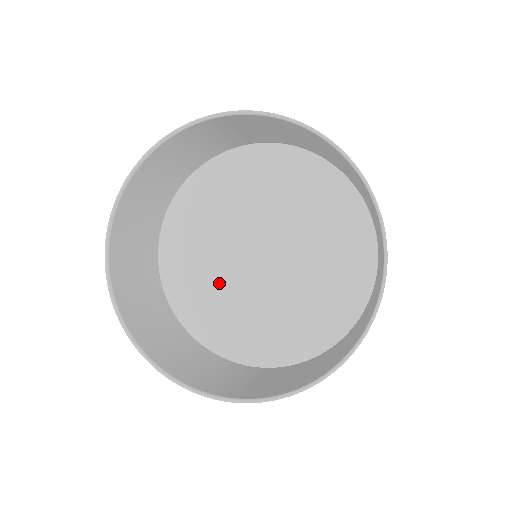
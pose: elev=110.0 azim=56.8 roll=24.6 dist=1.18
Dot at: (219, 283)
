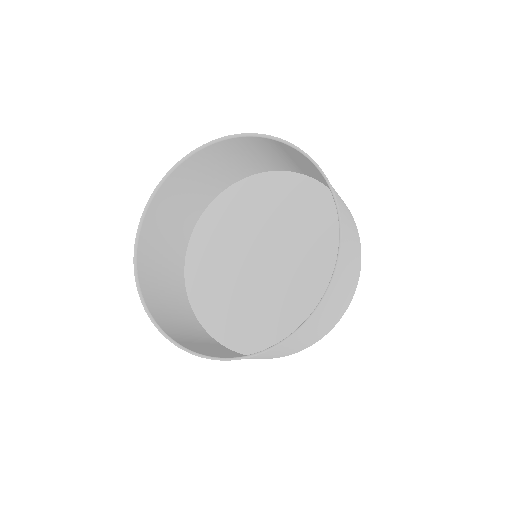
Dot at: (228, 248)
